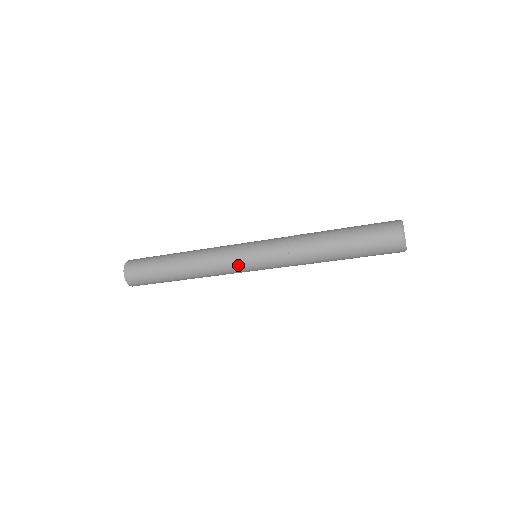
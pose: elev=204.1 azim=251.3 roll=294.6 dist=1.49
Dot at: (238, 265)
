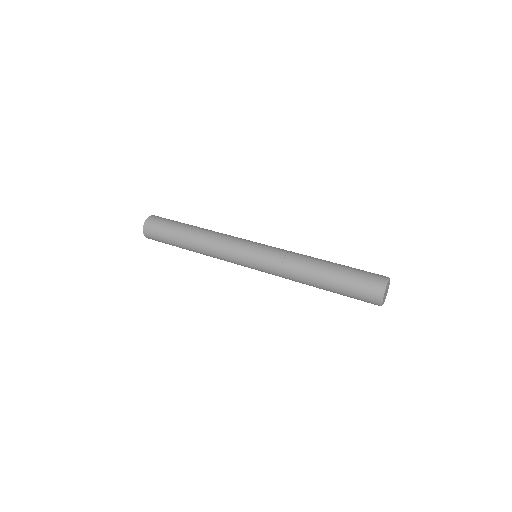
Dot at: occluded
